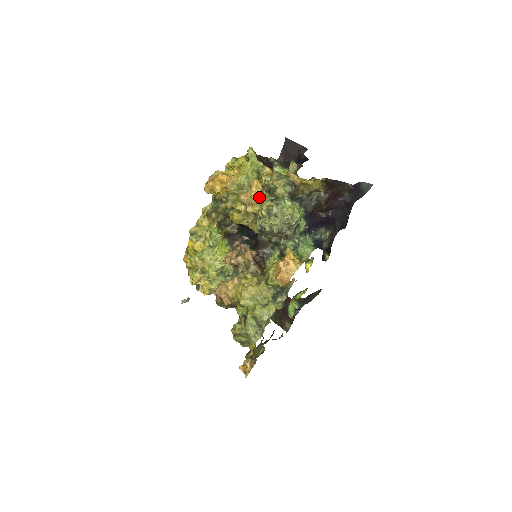
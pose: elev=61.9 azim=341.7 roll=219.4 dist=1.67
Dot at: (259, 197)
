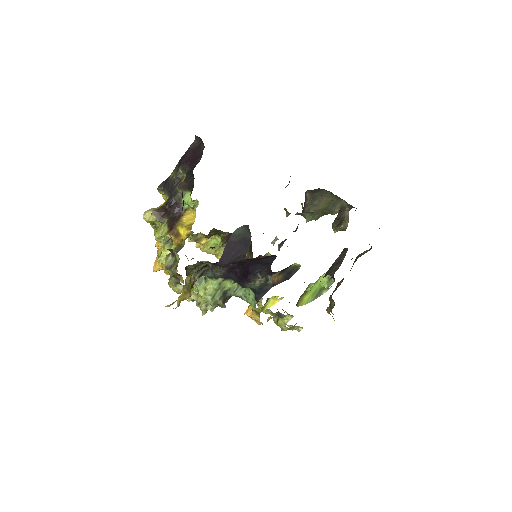
Dot at: (181, 280)
